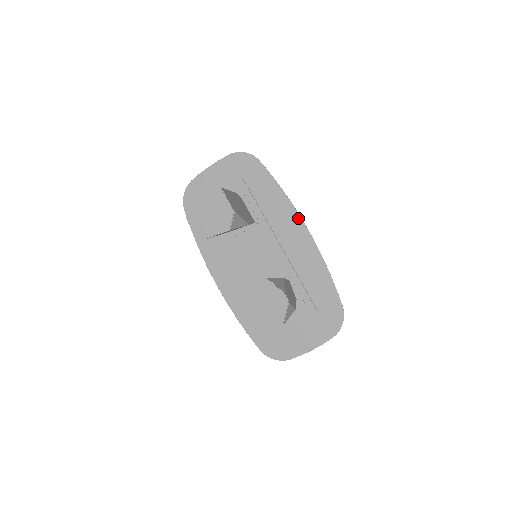
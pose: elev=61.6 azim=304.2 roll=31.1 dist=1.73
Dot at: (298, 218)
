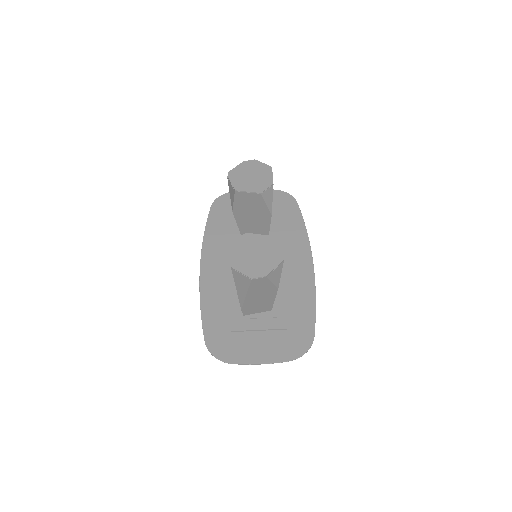
Dot at: (309, 251)
